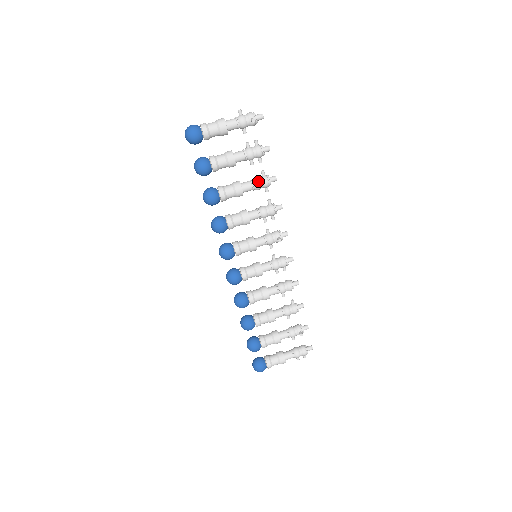
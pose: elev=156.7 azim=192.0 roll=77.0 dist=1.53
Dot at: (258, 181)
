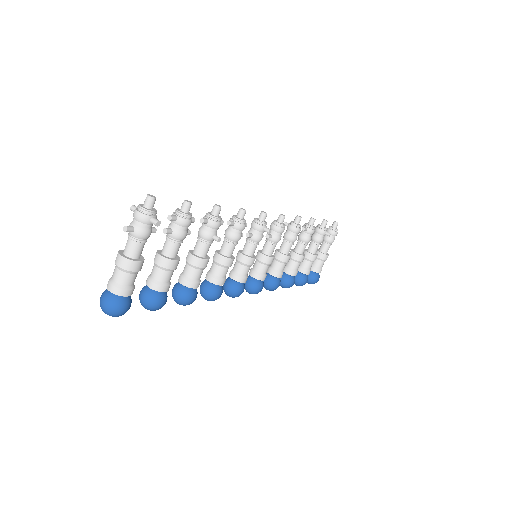
Dot at: (210, 235)
